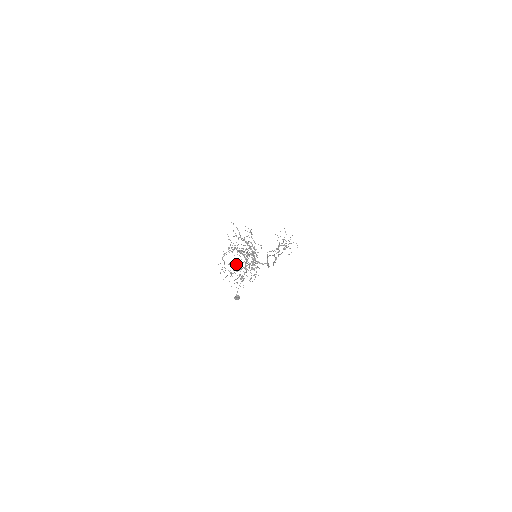
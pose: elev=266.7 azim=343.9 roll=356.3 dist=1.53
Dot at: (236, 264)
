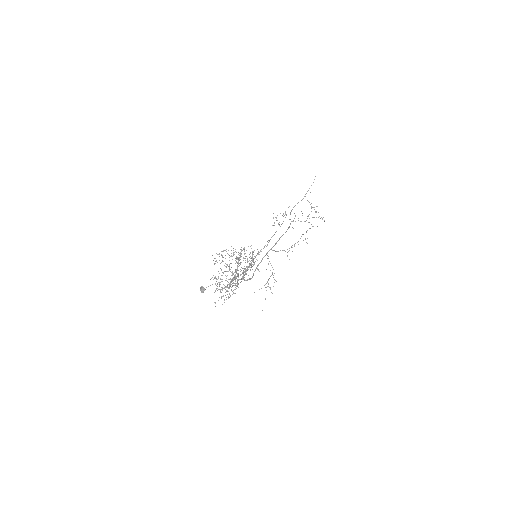
Dot at: occluded
